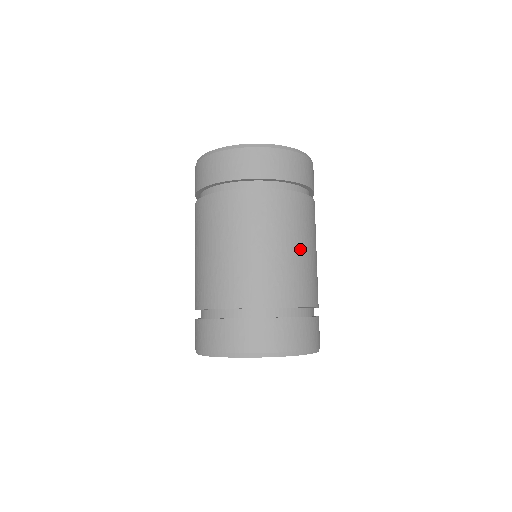
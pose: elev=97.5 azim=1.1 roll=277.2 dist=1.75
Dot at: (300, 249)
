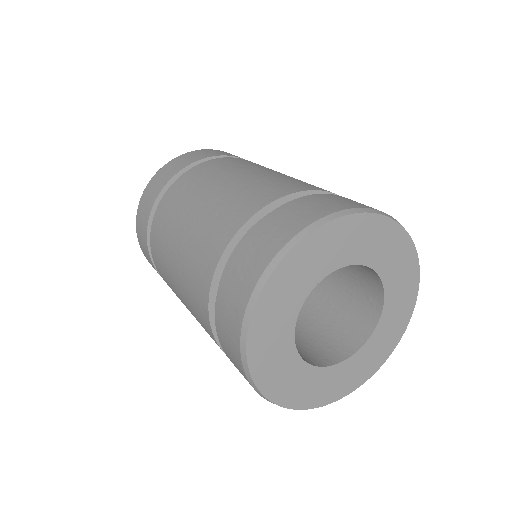
Dot at: occluded
